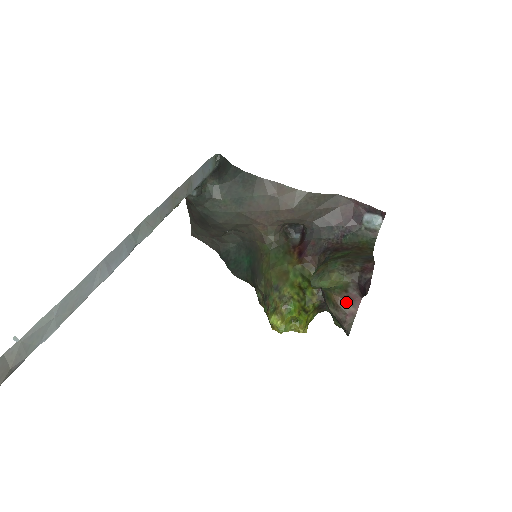
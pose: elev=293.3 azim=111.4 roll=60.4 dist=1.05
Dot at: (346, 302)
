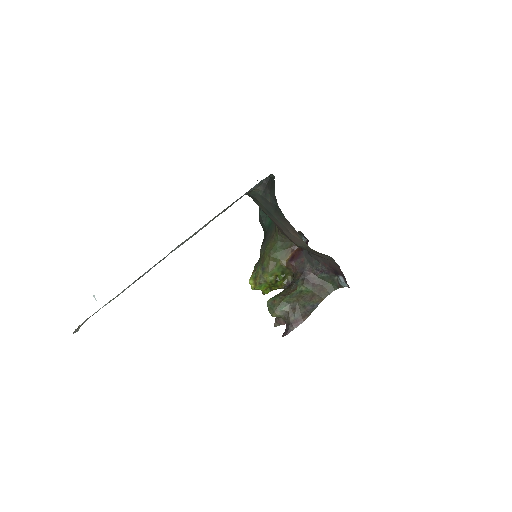
Dot at: occluded
